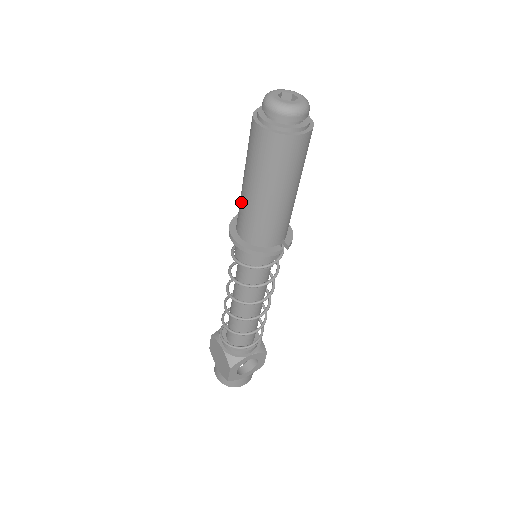
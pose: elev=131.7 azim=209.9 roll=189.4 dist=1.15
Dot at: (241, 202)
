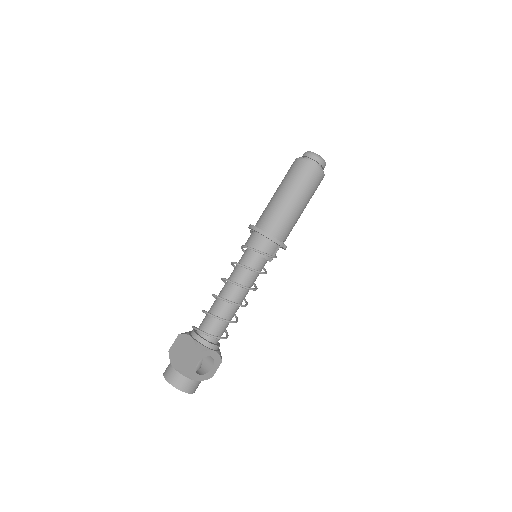
Dot at: (269, 206)
